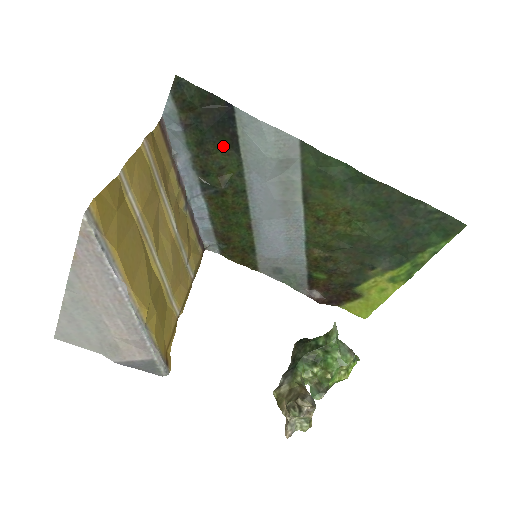
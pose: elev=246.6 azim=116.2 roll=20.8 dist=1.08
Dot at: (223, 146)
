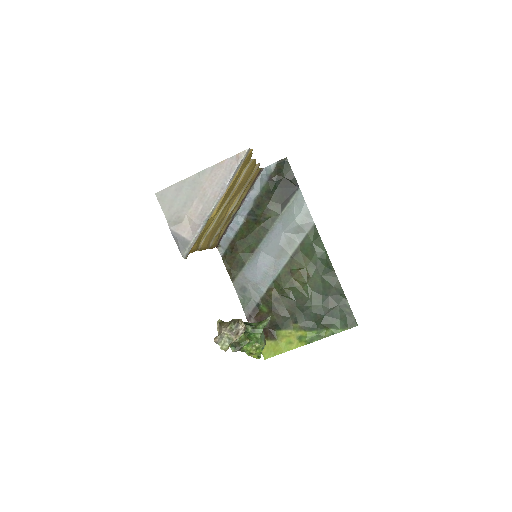
Dot at: (279, 201)
